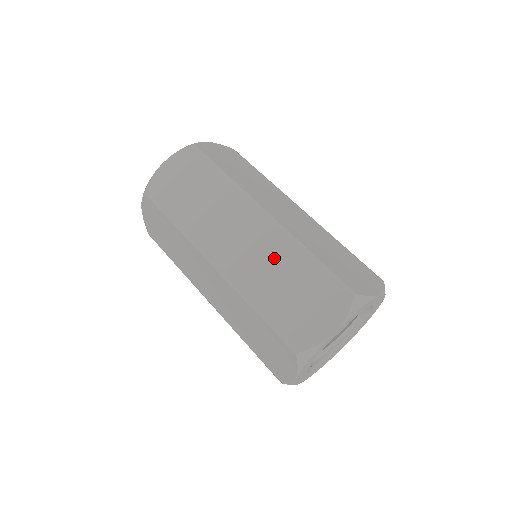
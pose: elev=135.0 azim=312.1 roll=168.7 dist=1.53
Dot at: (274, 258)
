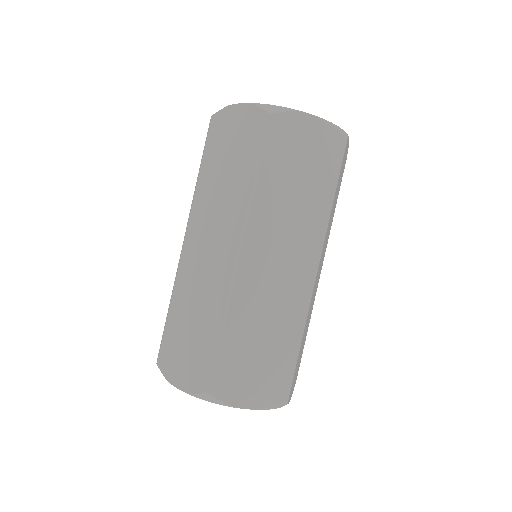
Dot at: (206, 294)
